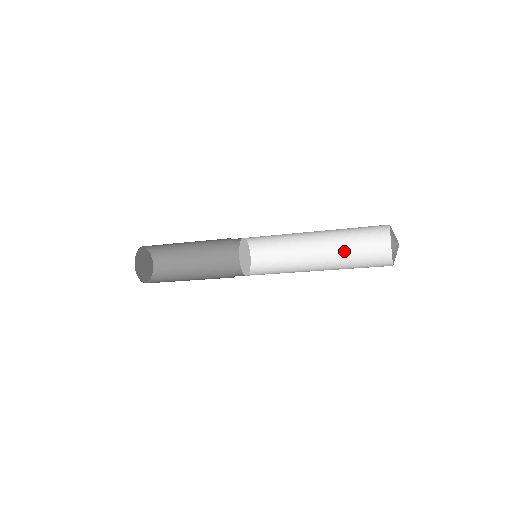
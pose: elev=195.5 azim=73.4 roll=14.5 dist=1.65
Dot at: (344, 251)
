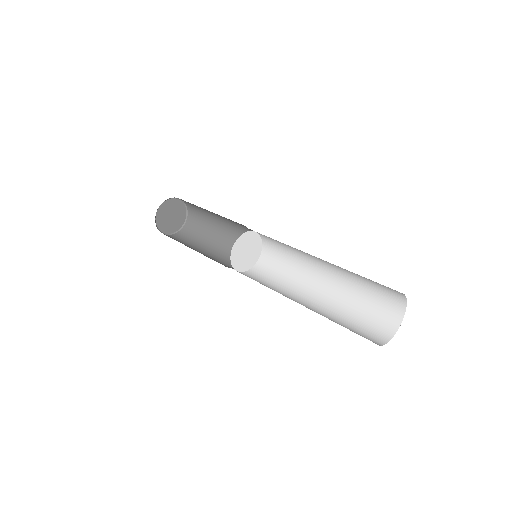
Dot at: (349, 272)
